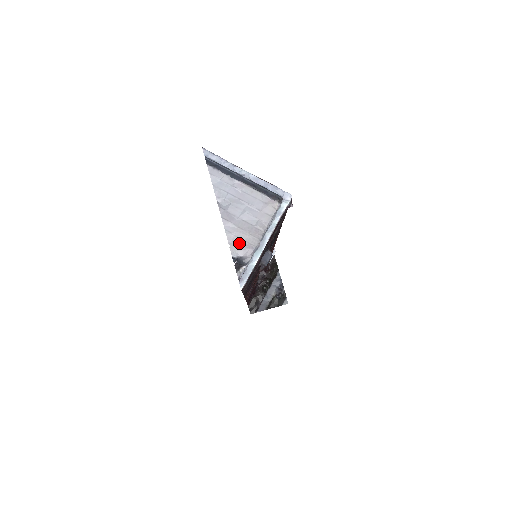
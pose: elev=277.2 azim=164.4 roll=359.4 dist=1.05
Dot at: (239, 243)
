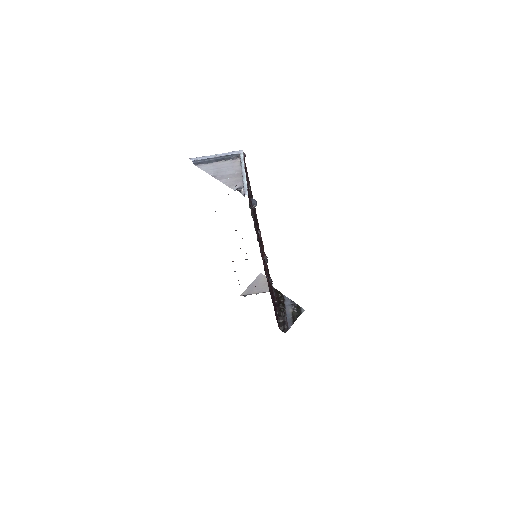
Dot at: (233, 184)
